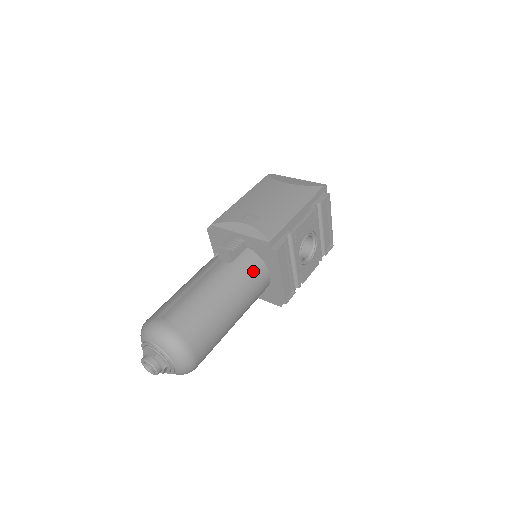
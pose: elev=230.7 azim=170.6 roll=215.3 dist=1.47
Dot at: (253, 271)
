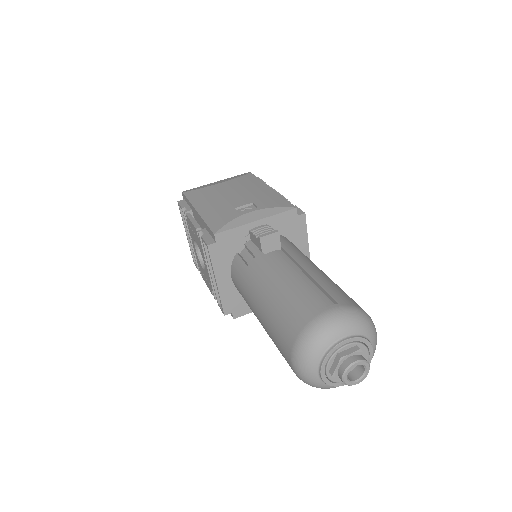
Dot at: (297, 248)
